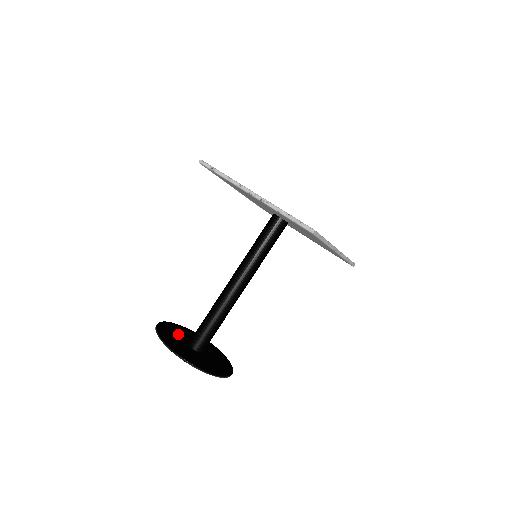
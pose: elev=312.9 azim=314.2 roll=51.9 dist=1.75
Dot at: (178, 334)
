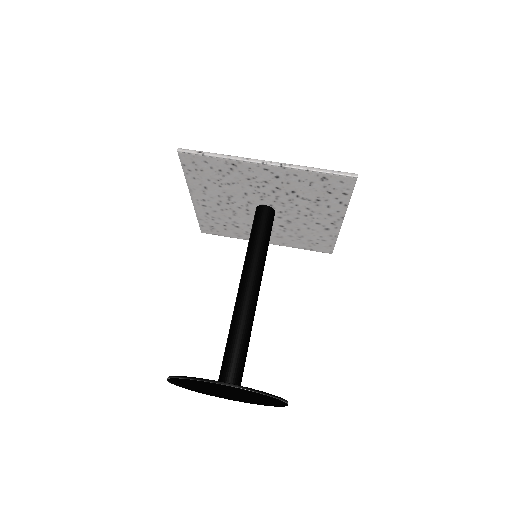
Dot at: occluded
